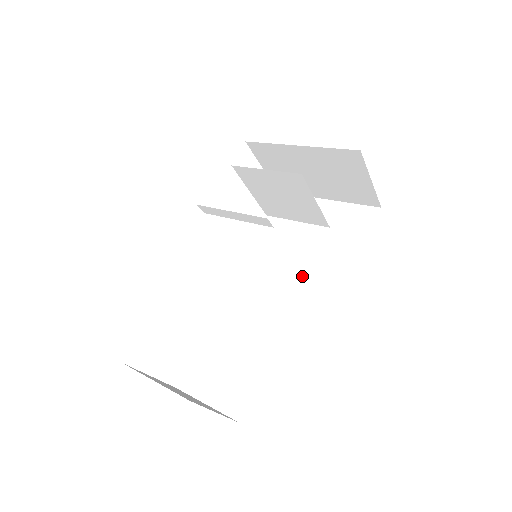
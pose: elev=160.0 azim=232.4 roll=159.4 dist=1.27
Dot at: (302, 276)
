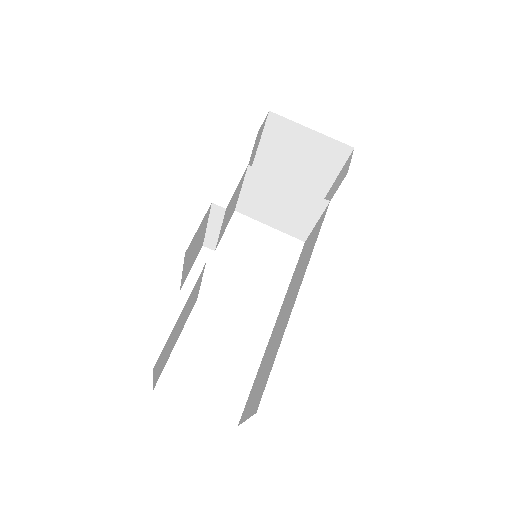
Dot at: (311, 253)
